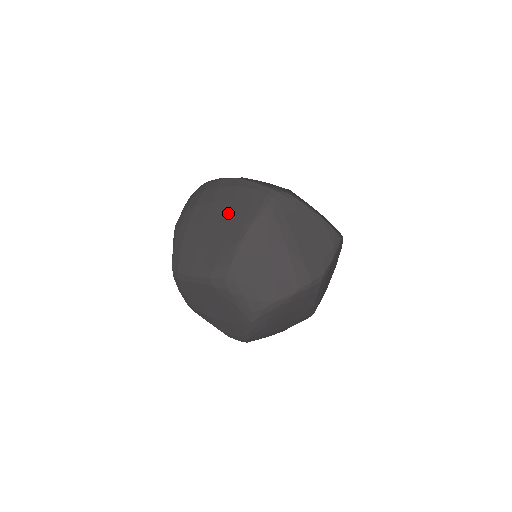
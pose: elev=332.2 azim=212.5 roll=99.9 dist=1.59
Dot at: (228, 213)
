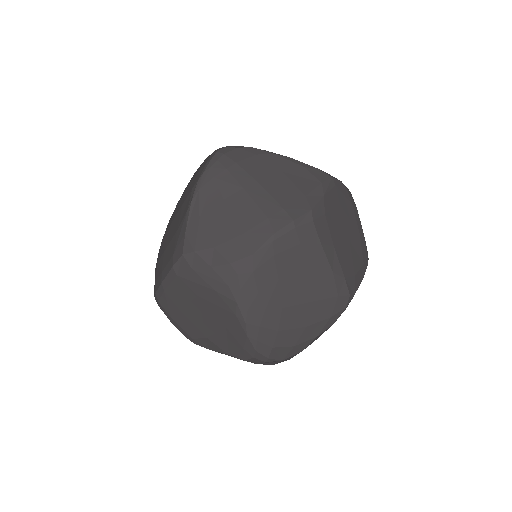
Dot at: (184, 197)
